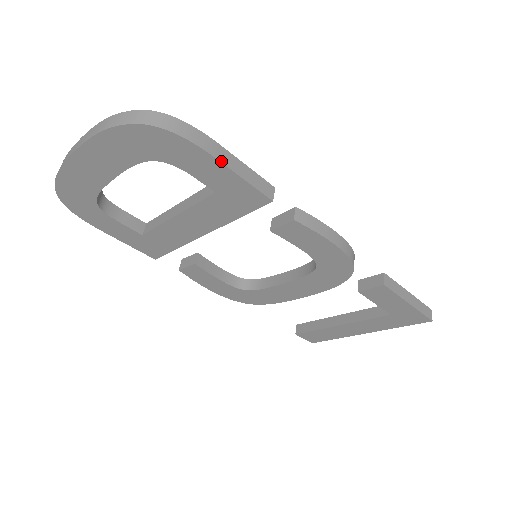
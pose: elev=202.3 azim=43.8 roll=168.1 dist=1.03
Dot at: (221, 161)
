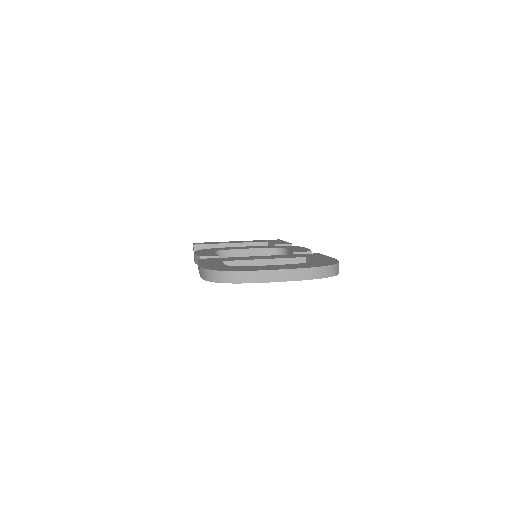
Dot at: occluded
